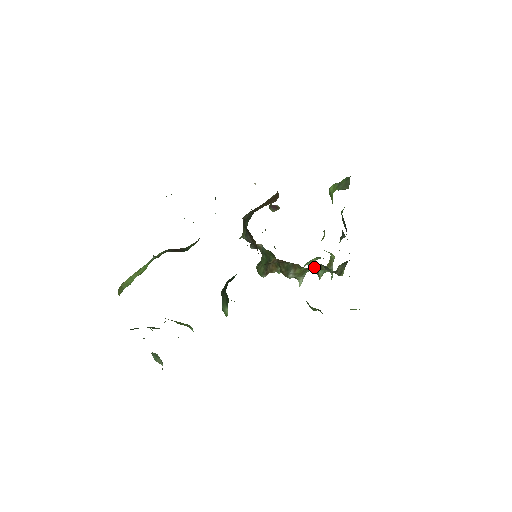
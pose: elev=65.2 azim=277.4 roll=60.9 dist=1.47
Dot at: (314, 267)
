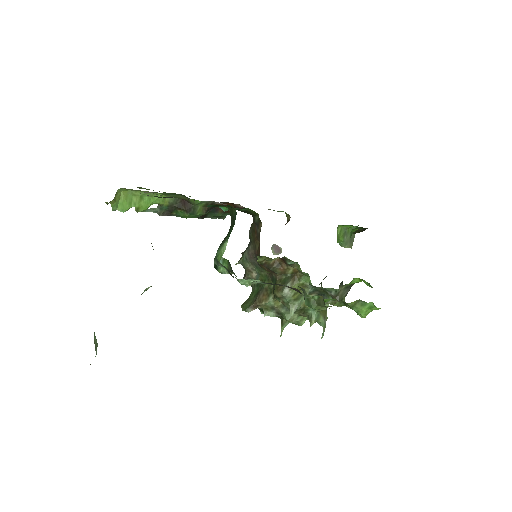
Dot at: occluded
